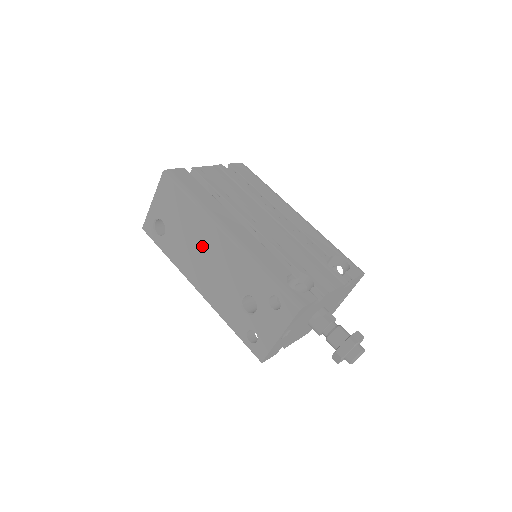
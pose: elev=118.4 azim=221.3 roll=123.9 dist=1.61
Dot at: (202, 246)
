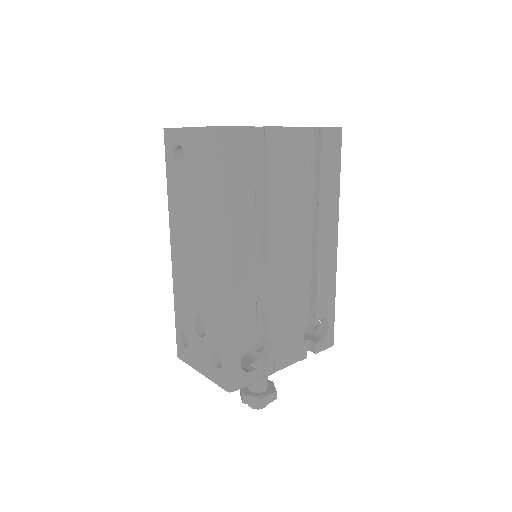
Dot at: (200, 239)
